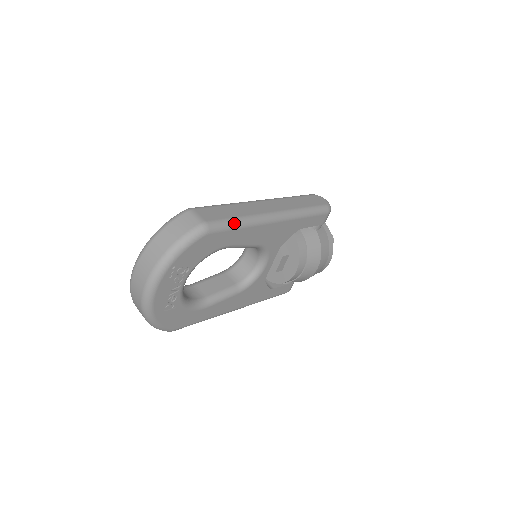
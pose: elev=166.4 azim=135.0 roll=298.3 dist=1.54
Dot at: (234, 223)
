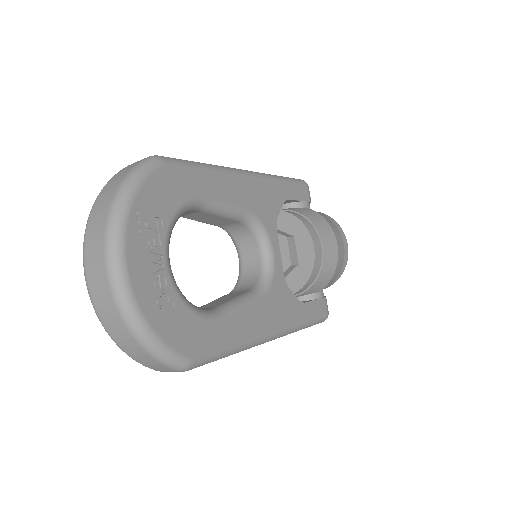
Dot at: (195, 163)
